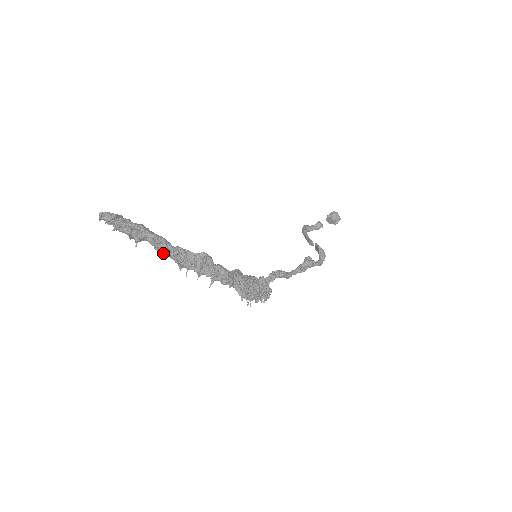
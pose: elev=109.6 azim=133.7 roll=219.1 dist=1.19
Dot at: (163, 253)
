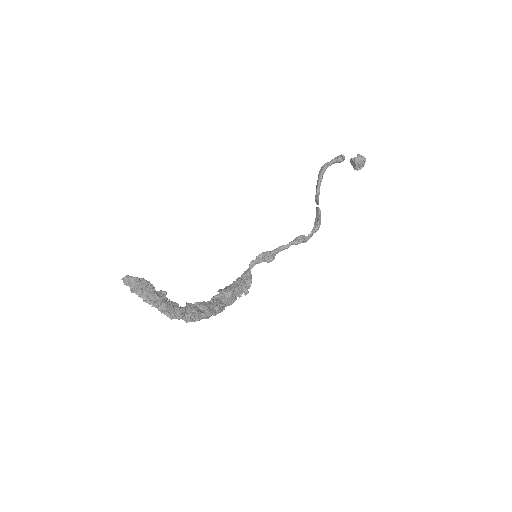
Dot at: occluded
